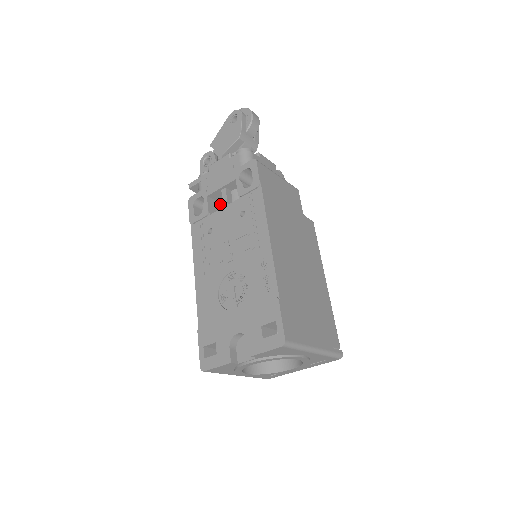
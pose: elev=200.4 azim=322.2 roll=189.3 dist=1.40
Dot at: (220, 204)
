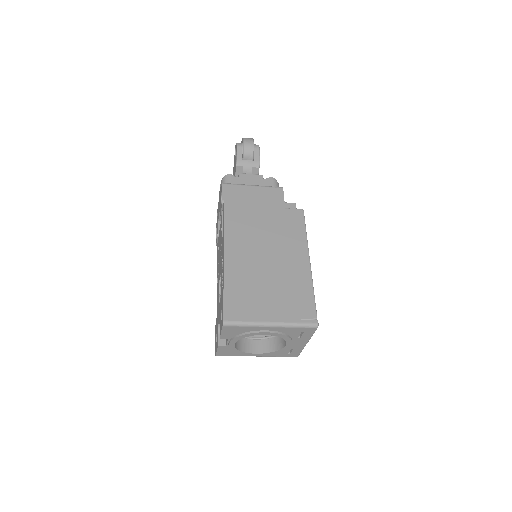
Dot at: occluded
